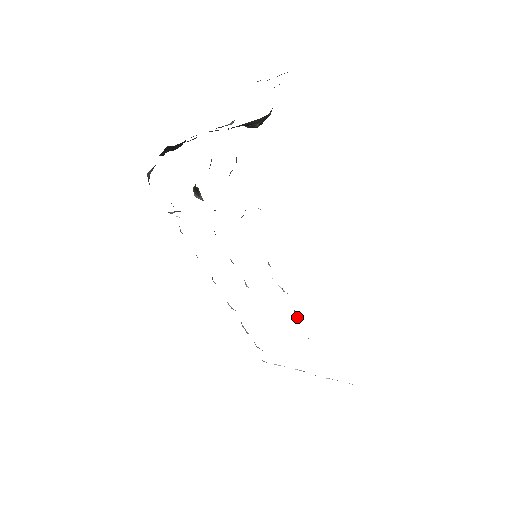
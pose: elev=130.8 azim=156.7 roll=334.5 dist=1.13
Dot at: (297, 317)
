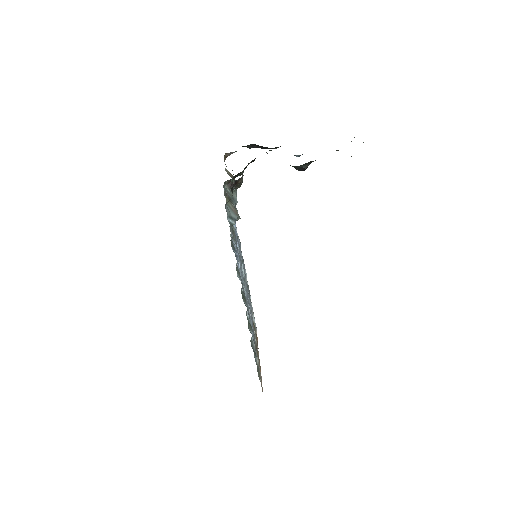
Dot at: (250, 316)
